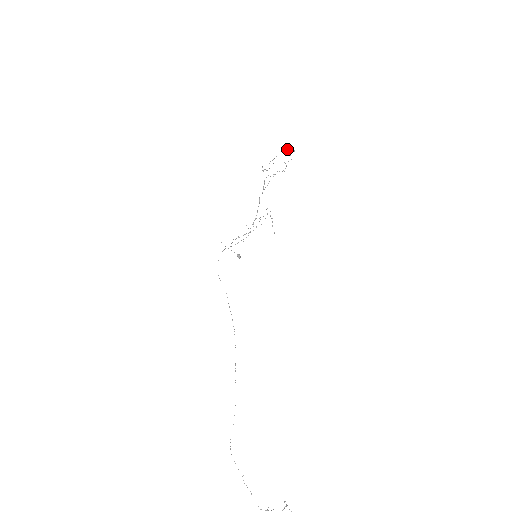
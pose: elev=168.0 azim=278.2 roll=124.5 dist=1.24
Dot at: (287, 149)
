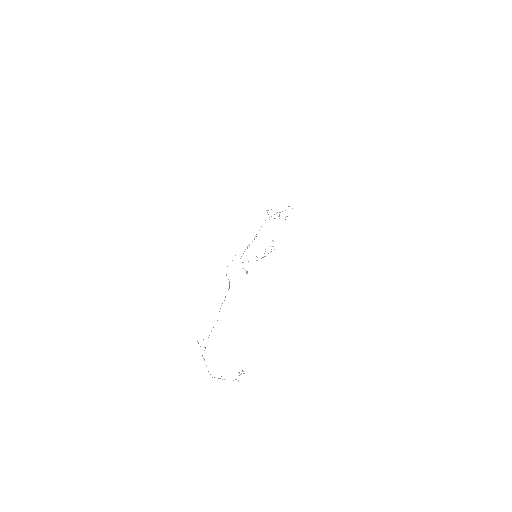
Dot at: occluded
